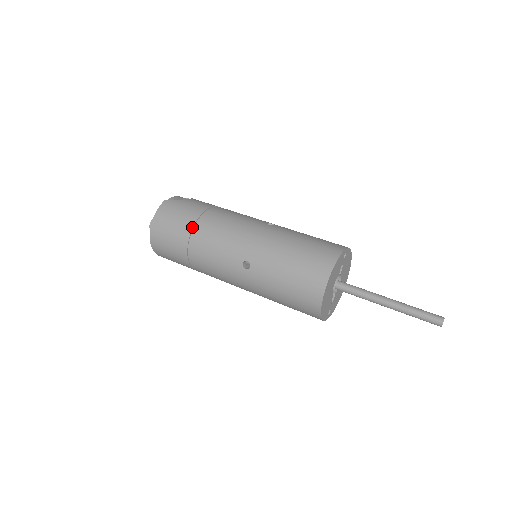
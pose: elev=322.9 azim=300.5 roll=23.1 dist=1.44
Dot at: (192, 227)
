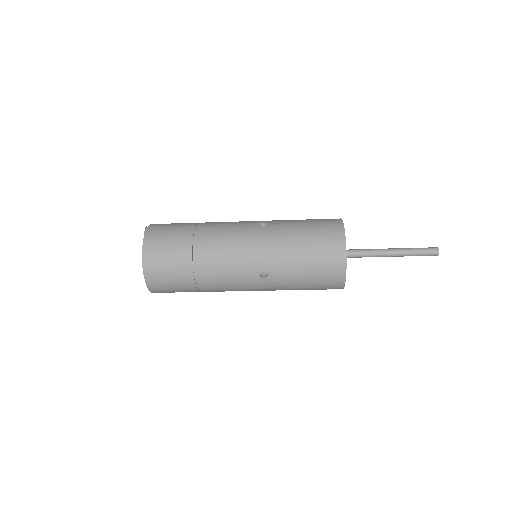
Dot at: occluded
